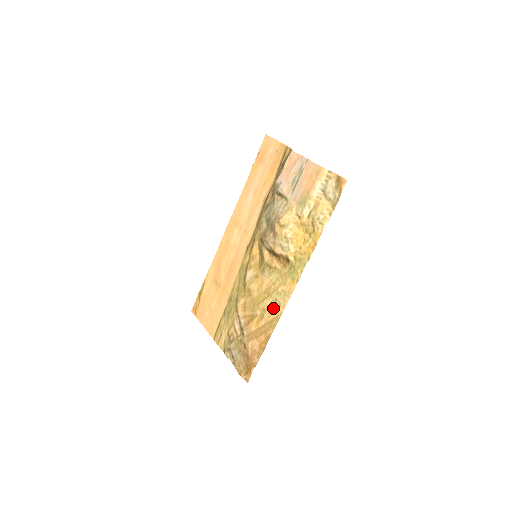
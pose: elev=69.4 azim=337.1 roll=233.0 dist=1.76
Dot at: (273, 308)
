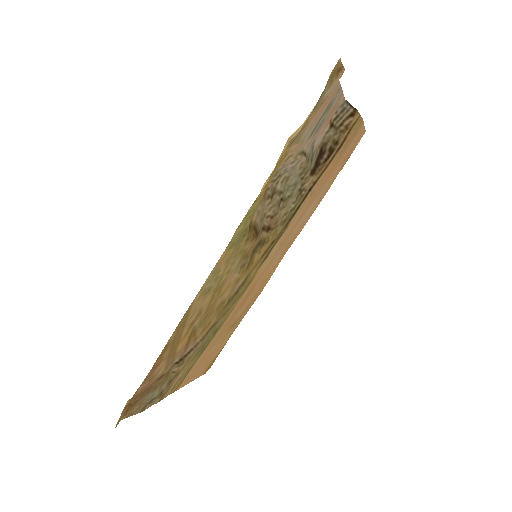
Dot at: (200, 302)
